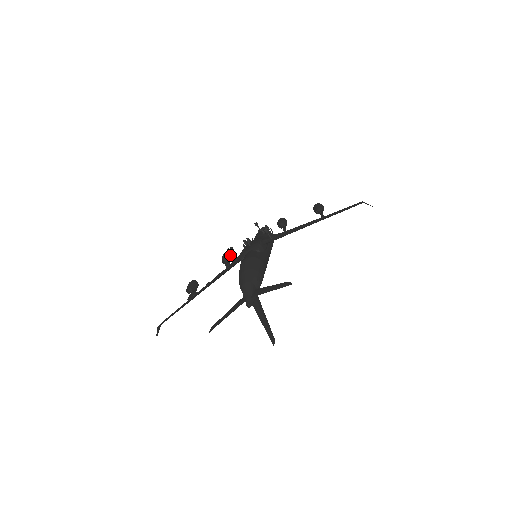
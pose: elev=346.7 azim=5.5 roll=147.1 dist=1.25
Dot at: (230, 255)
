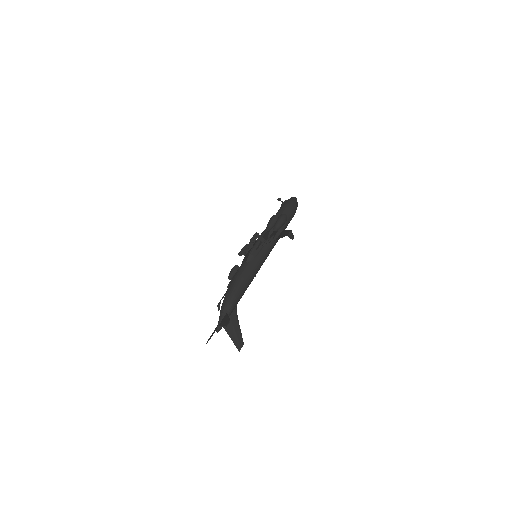
Dot at: (252, 244)
